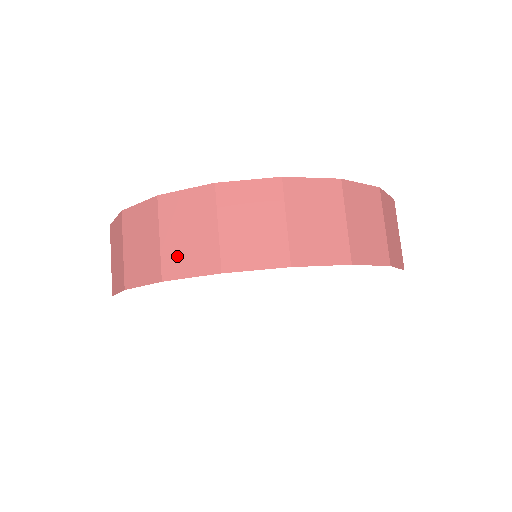
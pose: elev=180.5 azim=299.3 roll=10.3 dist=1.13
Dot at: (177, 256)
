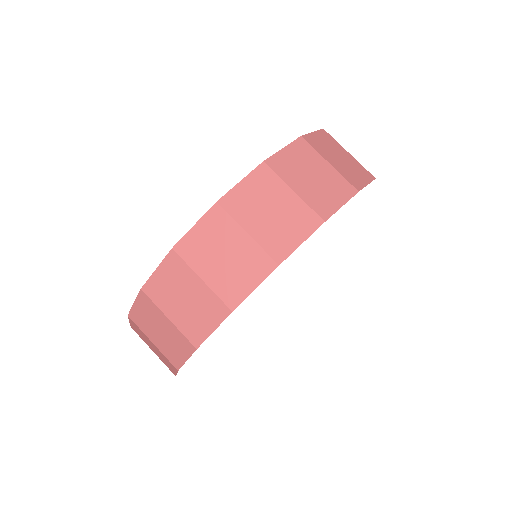
Dot at: (319, 197)
